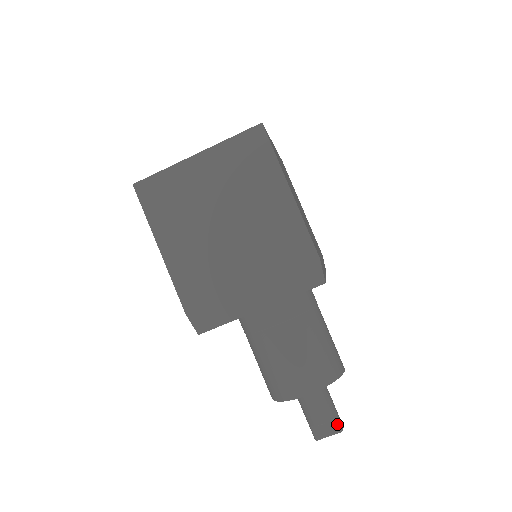
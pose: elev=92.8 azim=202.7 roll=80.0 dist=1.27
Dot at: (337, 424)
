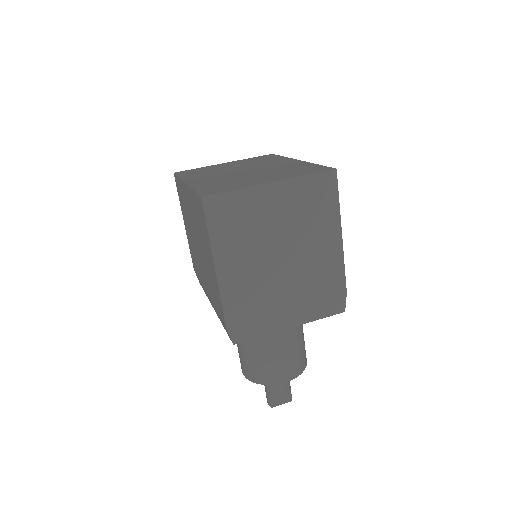
Dot at: (290, 396)
